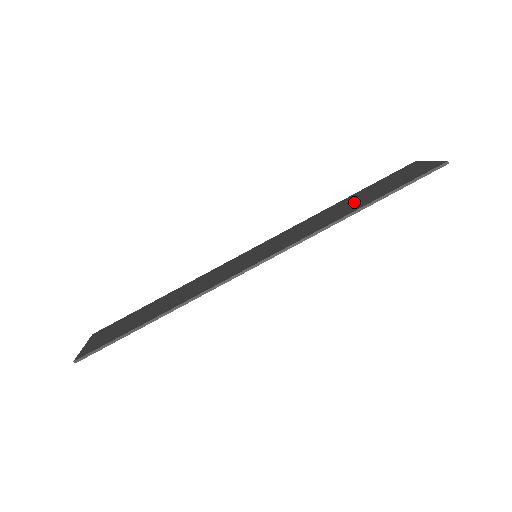
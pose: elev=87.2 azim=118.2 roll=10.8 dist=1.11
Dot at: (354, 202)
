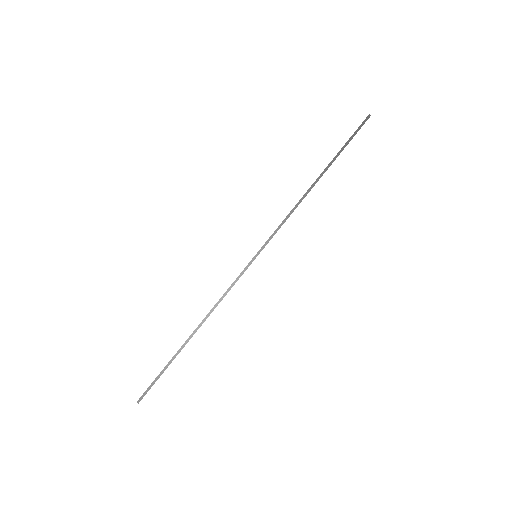
Dot at: occluded
